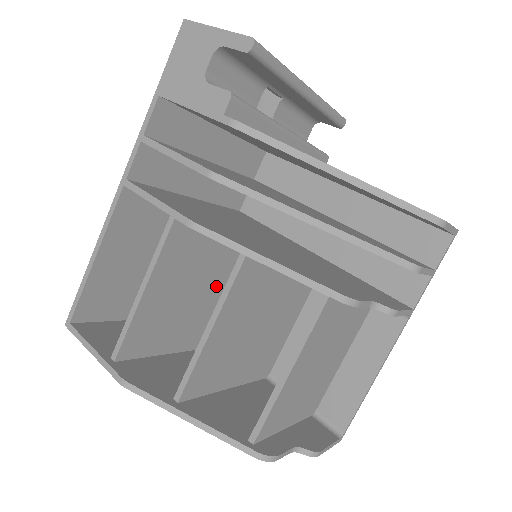
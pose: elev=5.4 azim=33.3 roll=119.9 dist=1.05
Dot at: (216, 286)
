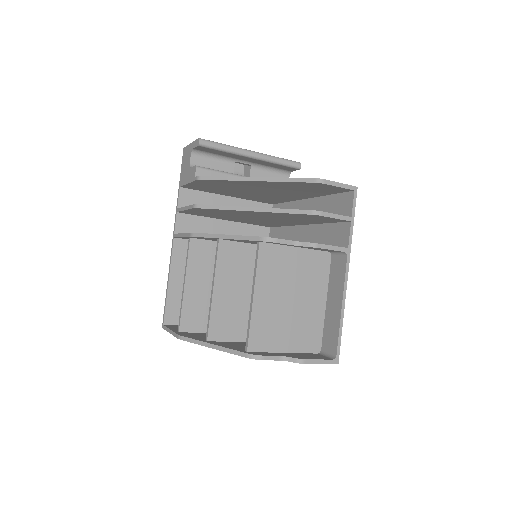
Dot at: occluded
